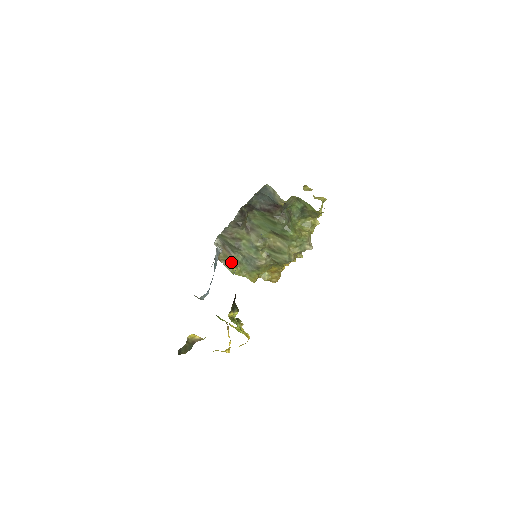
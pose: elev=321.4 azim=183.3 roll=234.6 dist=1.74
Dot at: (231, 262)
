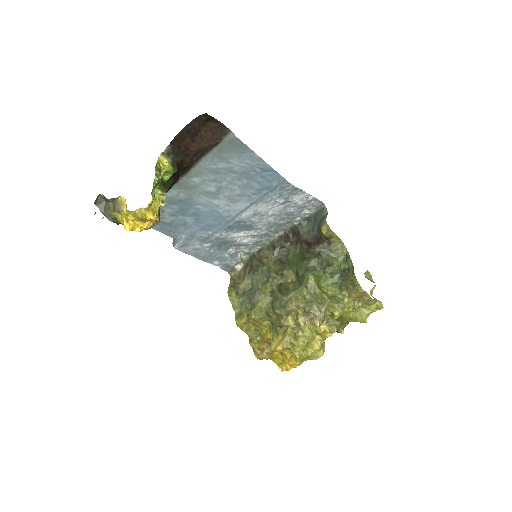
Dot at: (238, 286)
